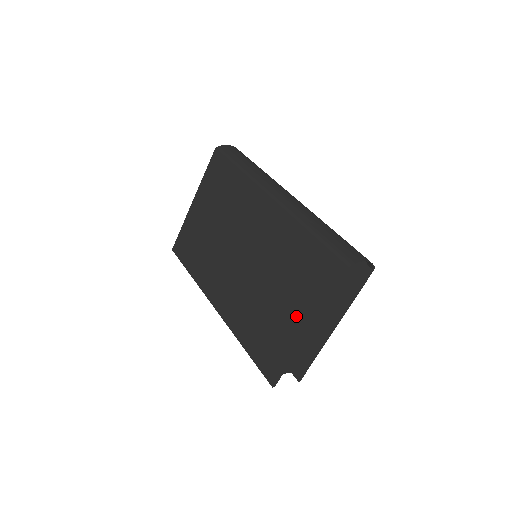
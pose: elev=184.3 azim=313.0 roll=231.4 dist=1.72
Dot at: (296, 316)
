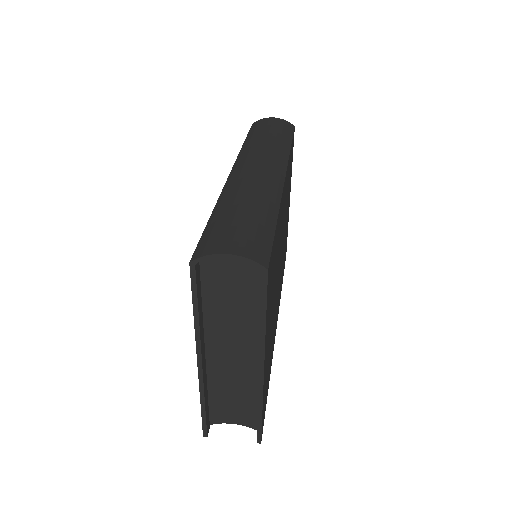
Dot at: occluded
